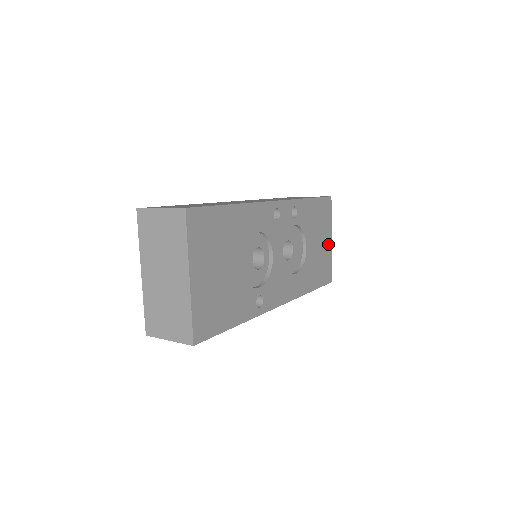
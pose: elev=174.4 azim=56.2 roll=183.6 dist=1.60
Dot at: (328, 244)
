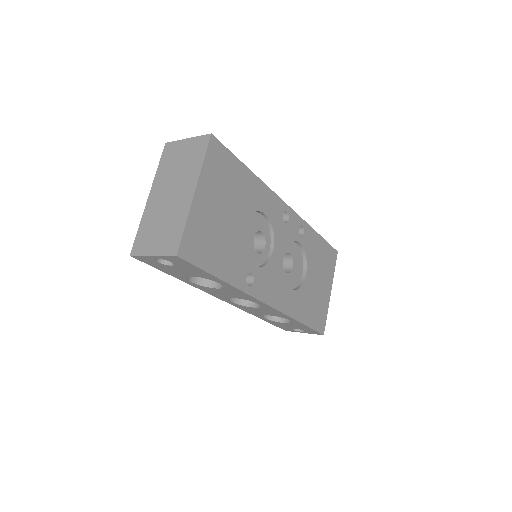
Dot at: (327, 293)
